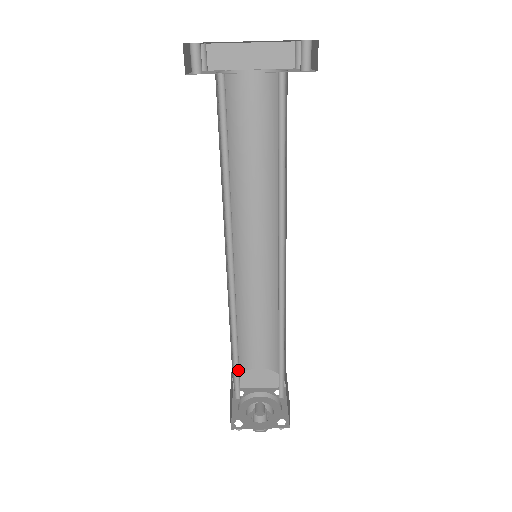
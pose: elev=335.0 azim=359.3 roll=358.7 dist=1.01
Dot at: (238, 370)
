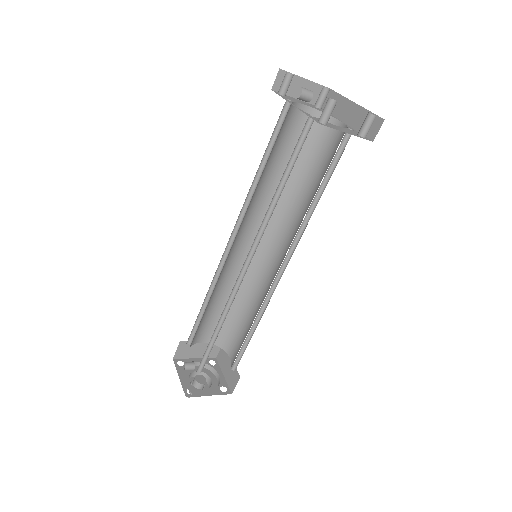
Dot at: (200, 323)
